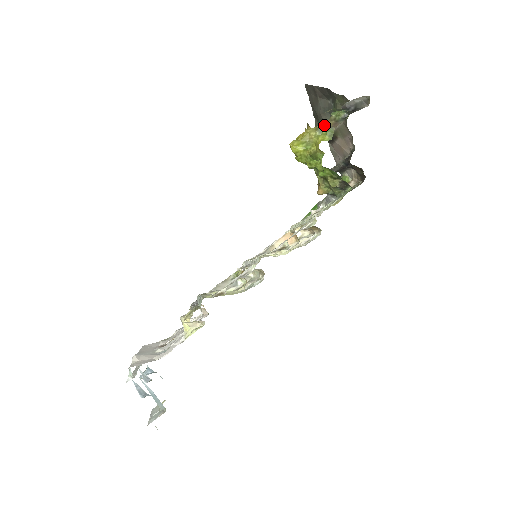
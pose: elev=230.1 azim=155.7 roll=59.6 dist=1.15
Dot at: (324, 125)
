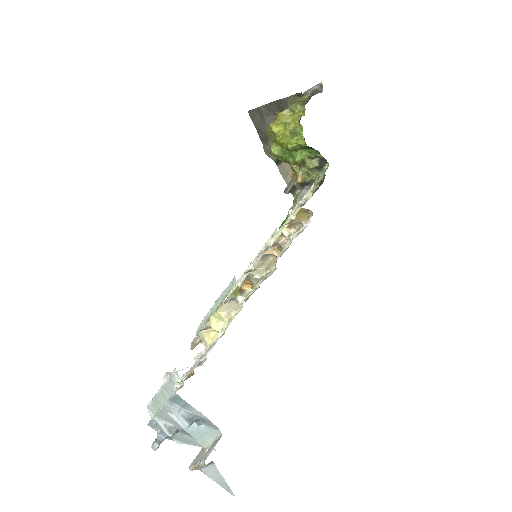
Dot at: (295, 105)
